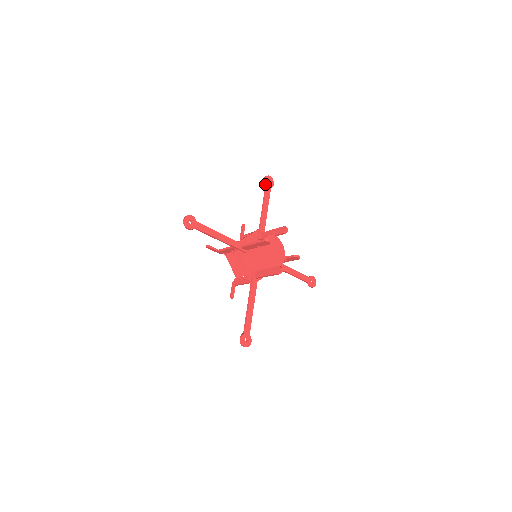
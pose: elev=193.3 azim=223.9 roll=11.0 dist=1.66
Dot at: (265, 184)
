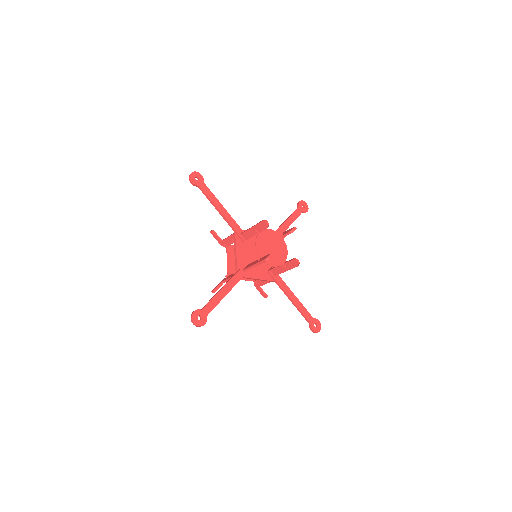
Dot at: (298, 206)
